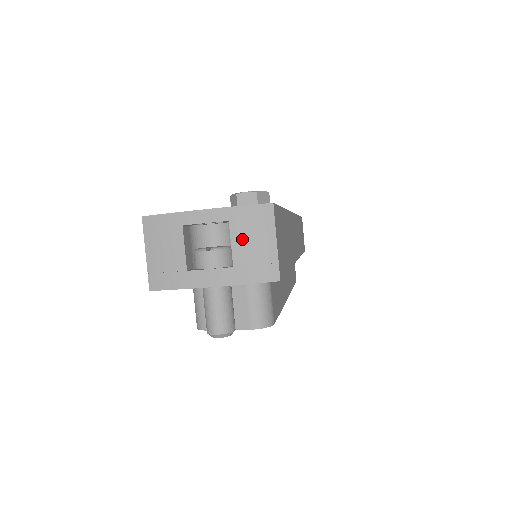
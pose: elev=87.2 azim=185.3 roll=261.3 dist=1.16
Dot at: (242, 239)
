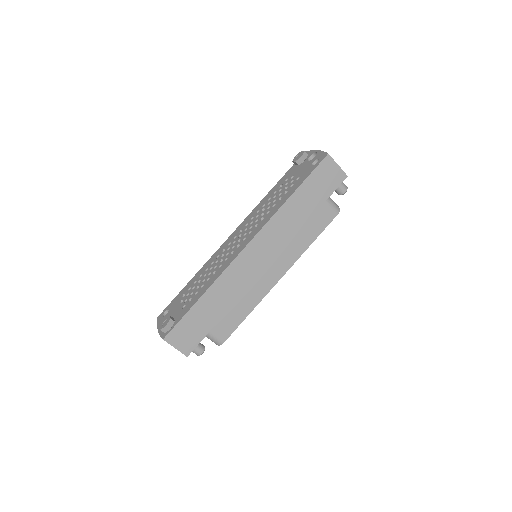
Dot at: occluded
